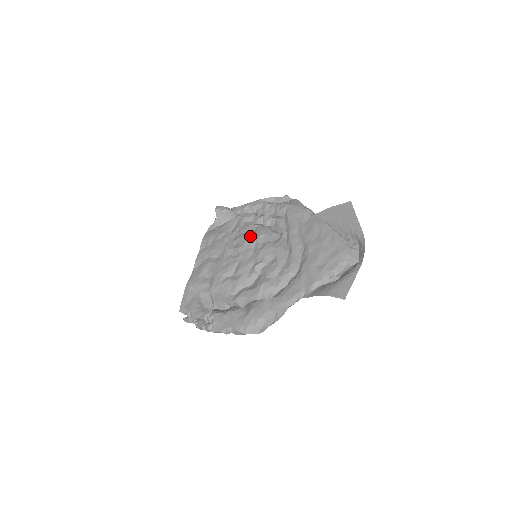
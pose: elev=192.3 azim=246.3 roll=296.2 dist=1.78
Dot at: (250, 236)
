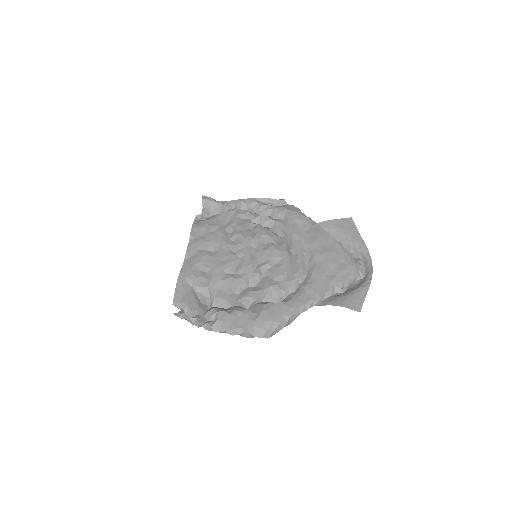
Dot at: (250, 234)
